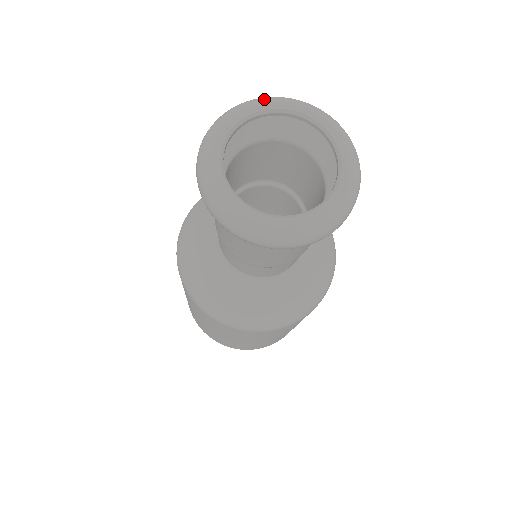
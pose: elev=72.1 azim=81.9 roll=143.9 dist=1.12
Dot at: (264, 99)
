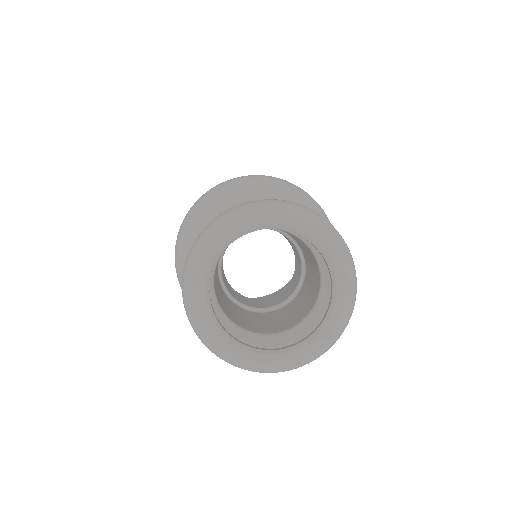
Dot at: (221, 227)
